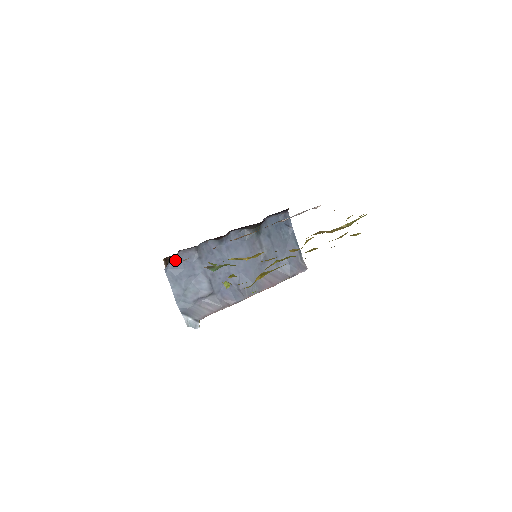
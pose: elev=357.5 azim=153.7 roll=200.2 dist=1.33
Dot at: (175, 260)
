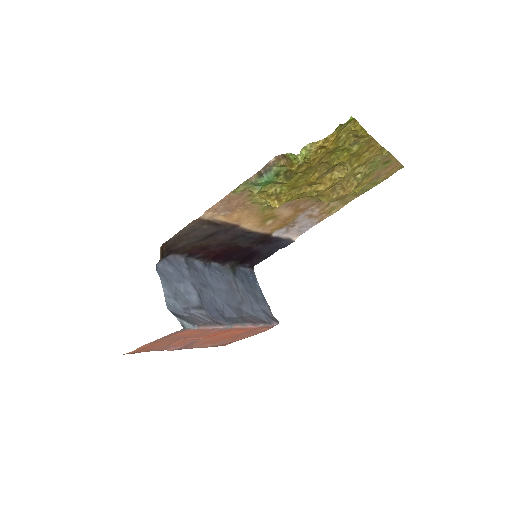
Dot at: (166, 261)
